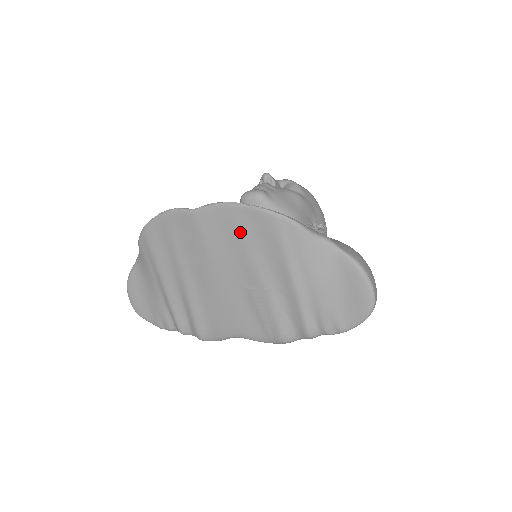
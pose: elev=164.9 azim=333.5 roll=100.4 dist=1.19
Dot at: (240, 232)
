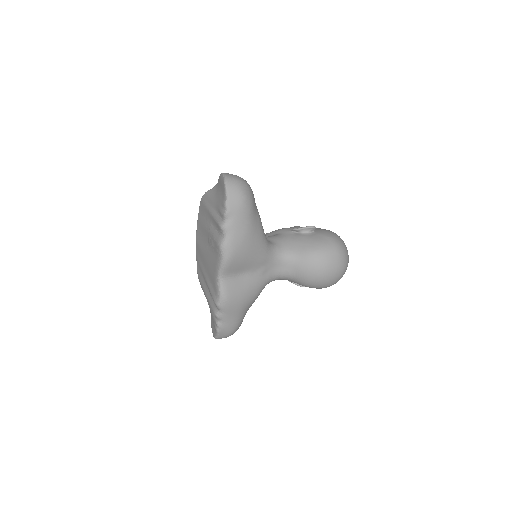
Dot at: (201, 223)
